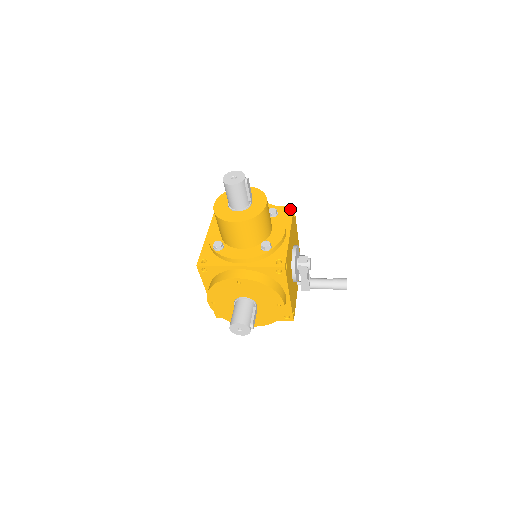
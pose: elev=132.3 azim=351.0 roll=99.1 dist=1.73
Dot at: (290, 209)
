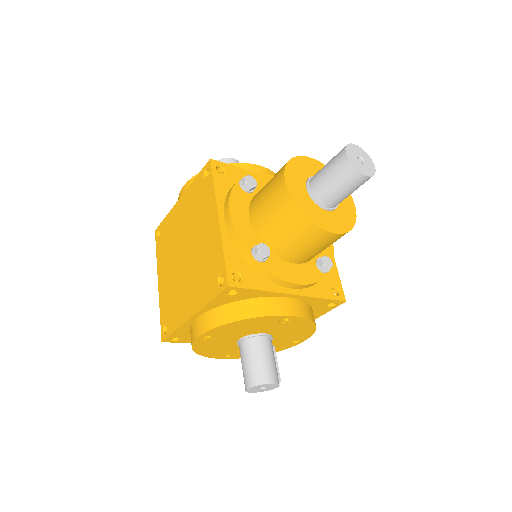
Dot at: occluded
